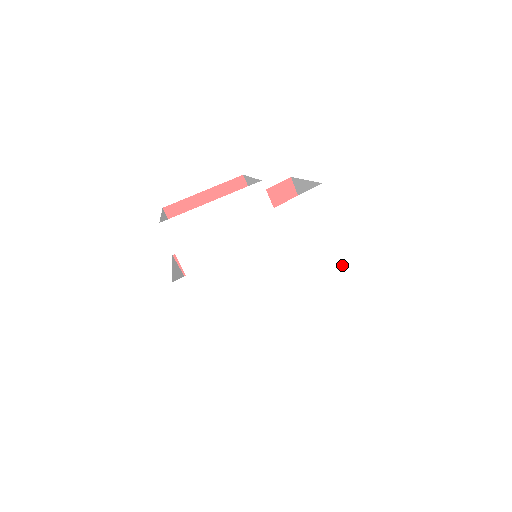
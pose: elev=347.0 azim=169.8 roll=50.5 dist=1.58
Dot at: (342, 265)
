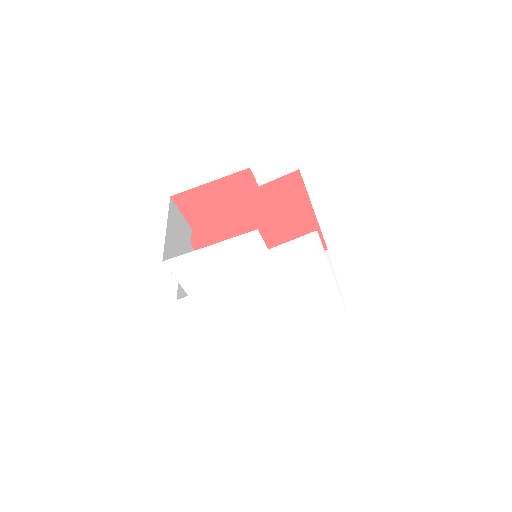
Dot at: (330, 288)
